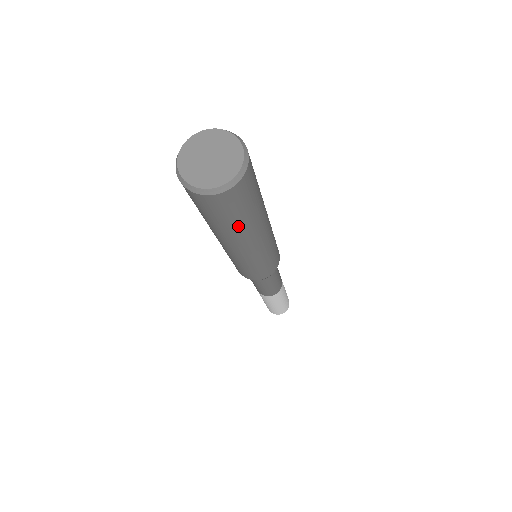
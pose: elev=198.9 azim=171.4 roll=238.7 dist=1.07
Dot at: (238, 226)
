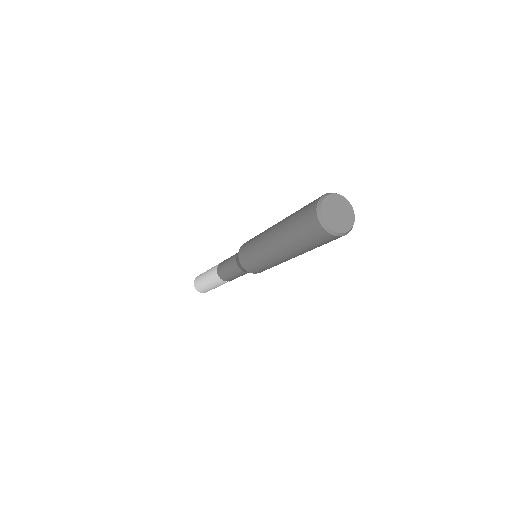
Dot at: (297, 242)
